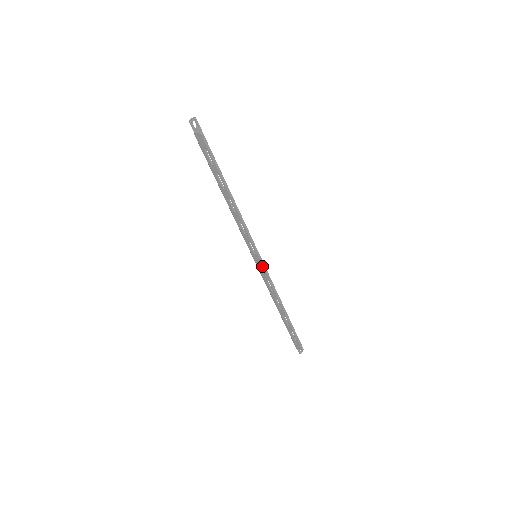
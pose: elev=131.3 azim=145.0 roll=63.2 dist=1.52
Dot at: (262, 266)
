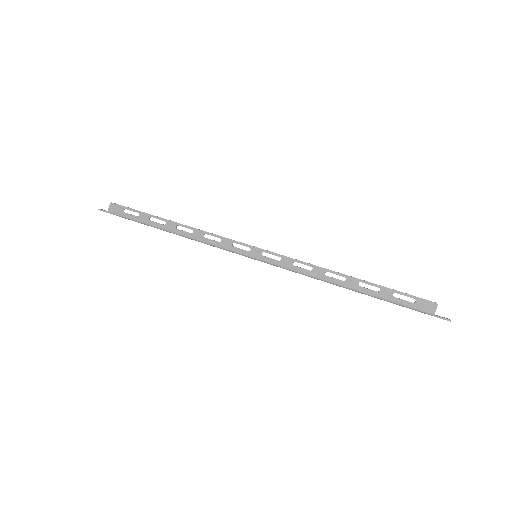
Dot at: (269, 252)
